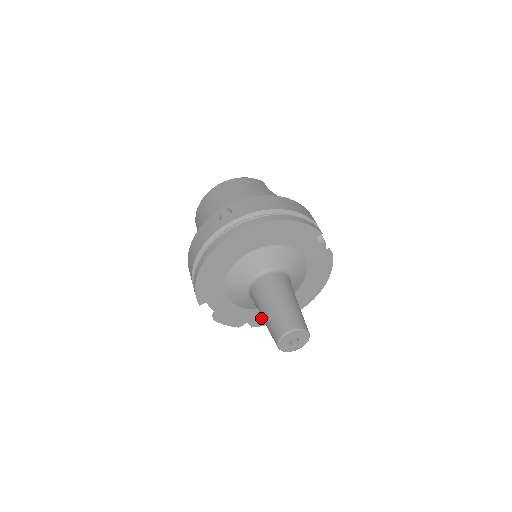
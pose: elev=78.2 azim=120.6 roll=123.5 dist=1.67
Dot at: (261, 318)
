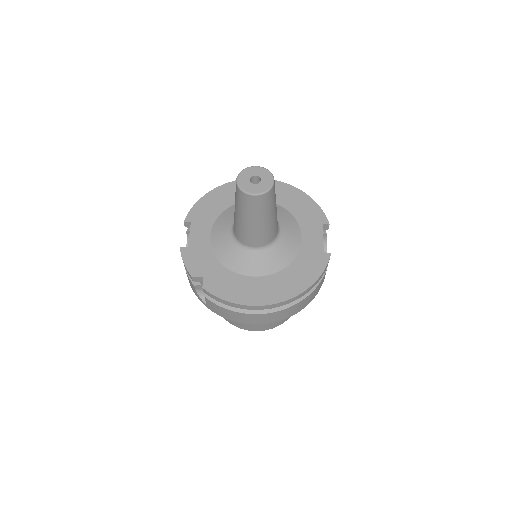
Dot at: (220, 283)
